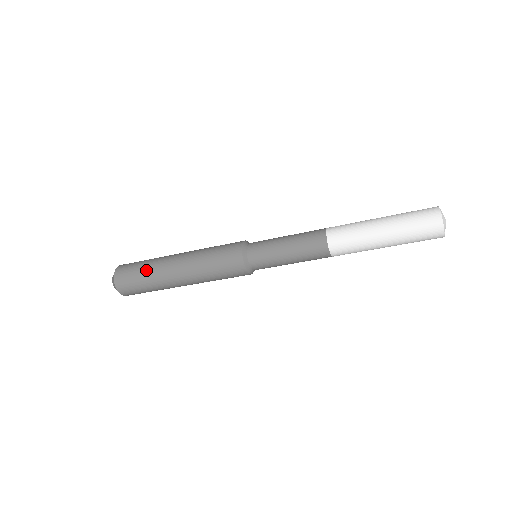
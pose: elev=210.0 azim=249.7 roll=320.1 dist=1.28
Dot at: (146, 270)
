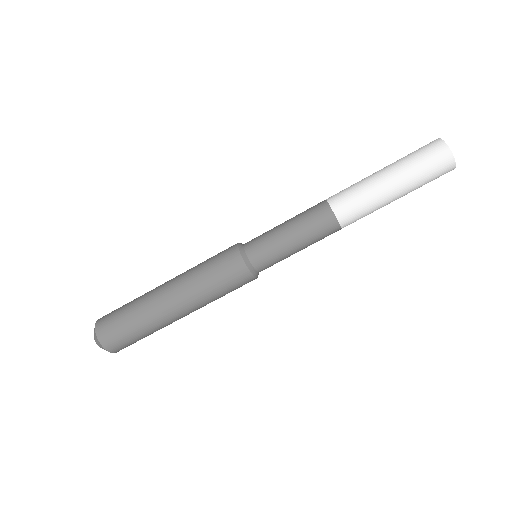
Dot at: (133, 300)
